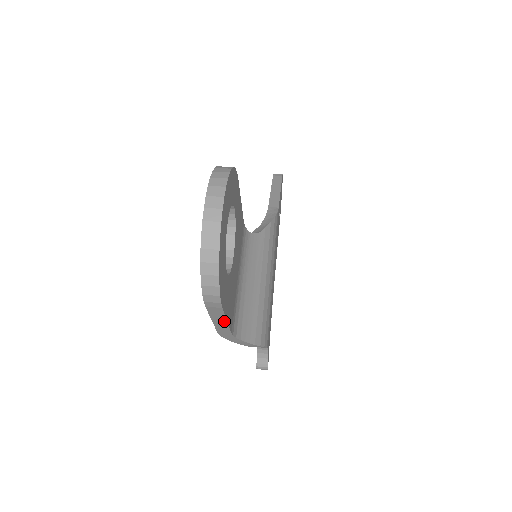
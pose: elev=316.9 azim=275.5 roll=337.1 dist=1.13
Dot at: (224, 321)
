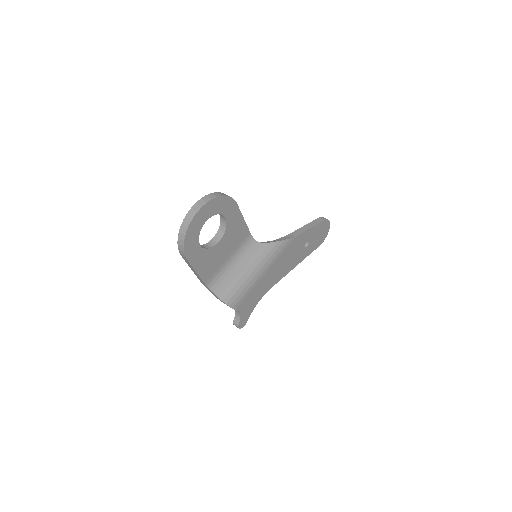
Dot at: (195, 271)
